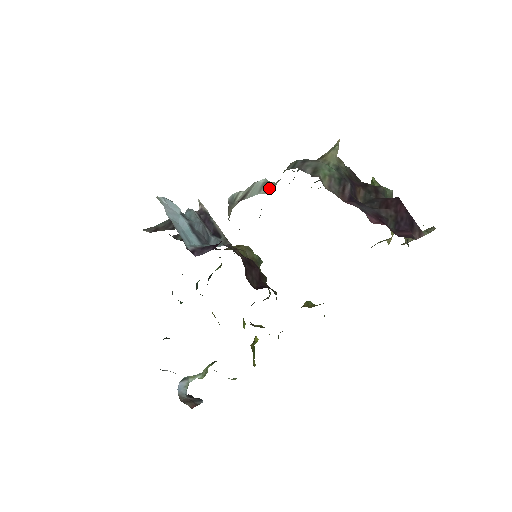
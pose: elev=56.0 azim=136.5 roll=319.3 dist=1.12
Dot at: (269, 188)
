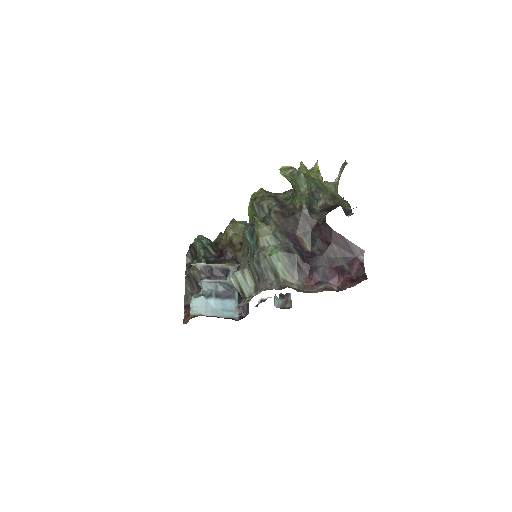
Dot at: (250, 278)
